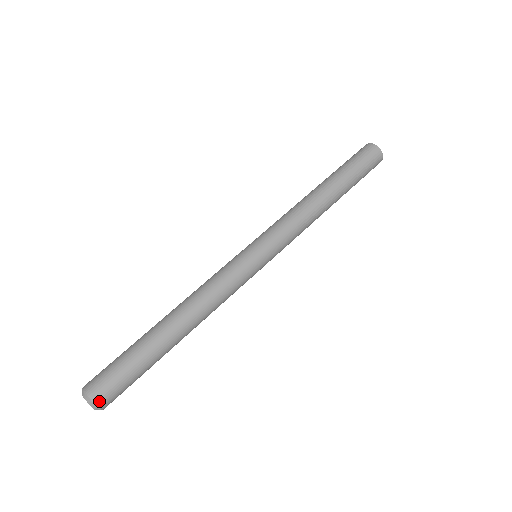
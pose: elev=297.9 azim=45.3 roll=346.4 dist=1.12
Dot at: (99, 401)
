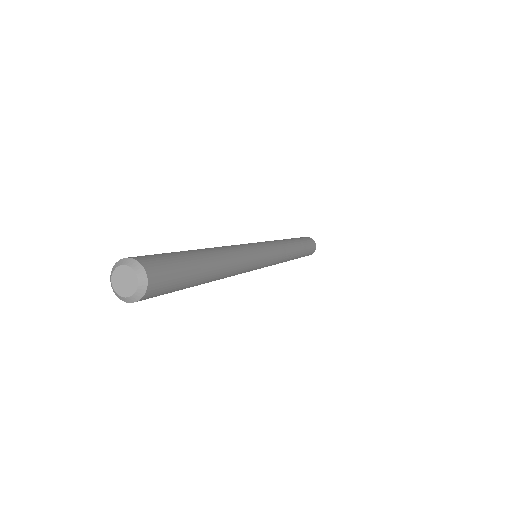
Dot at: (150, 272)
